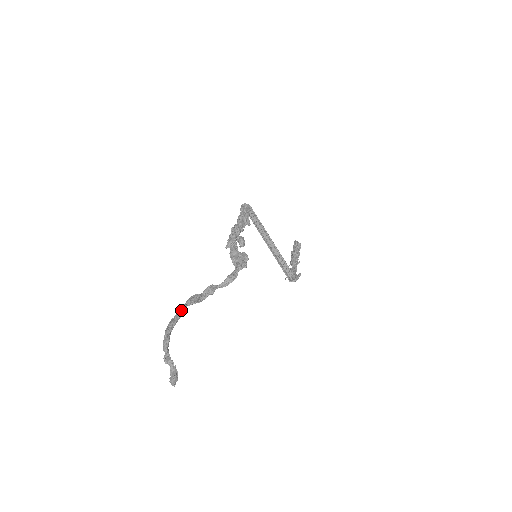
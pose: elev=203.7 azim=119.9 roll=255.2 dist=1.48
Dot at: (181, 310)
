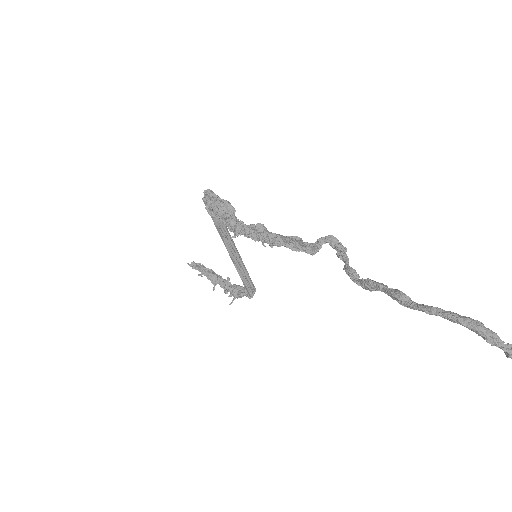
Dot at: (403, 293)
